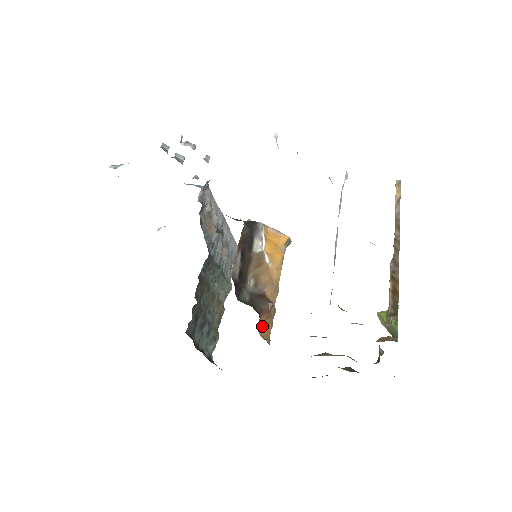
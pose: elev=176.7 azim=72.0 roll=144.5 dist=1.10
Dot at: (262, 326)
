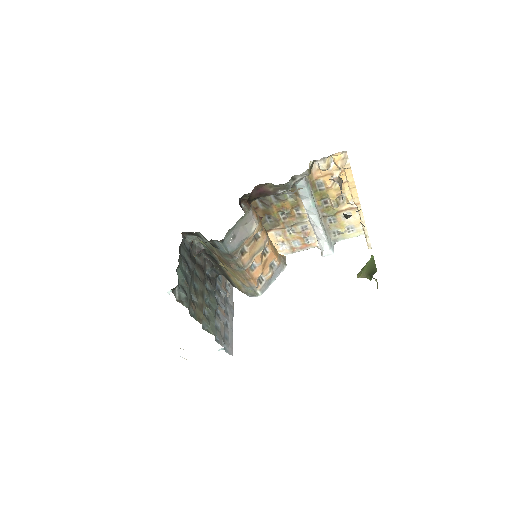
Dot at: occluded
